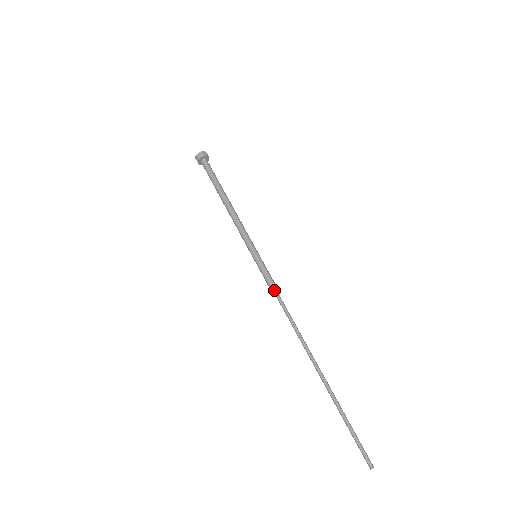
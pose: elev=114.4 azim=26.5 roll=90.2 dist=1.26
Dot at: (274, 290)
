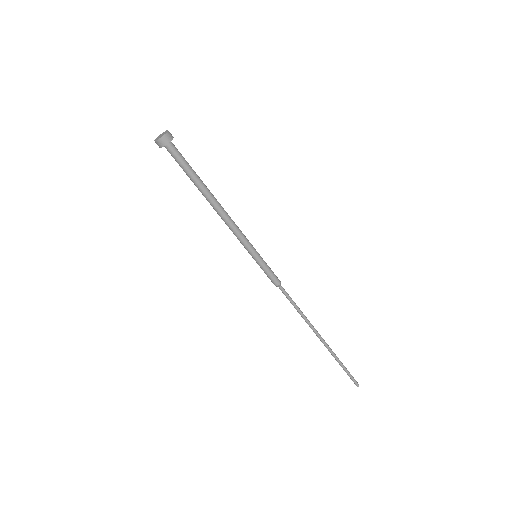
Dot at: (280, 286)
